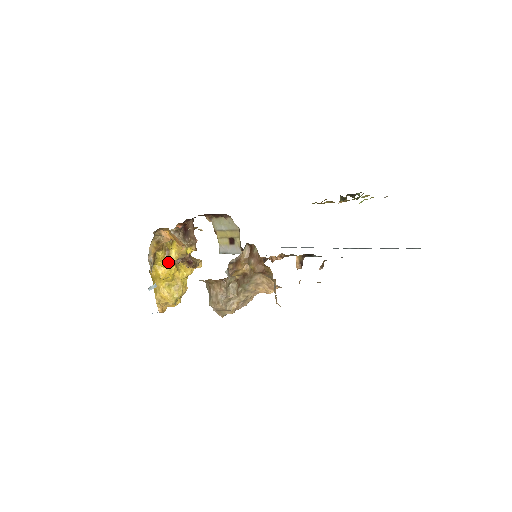
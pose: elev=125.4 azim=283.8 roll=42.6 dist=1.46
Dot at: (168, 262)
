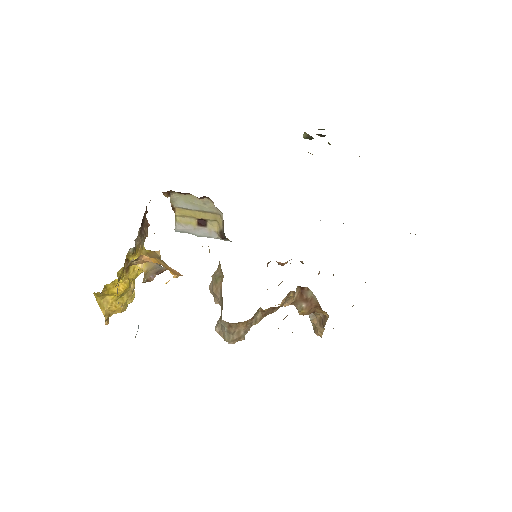
Dot at: (128, 275)
